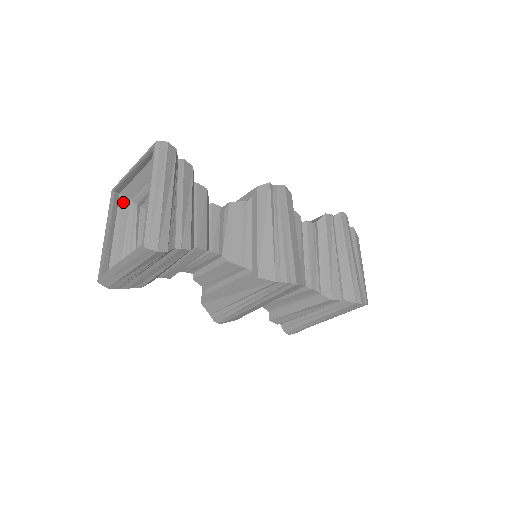
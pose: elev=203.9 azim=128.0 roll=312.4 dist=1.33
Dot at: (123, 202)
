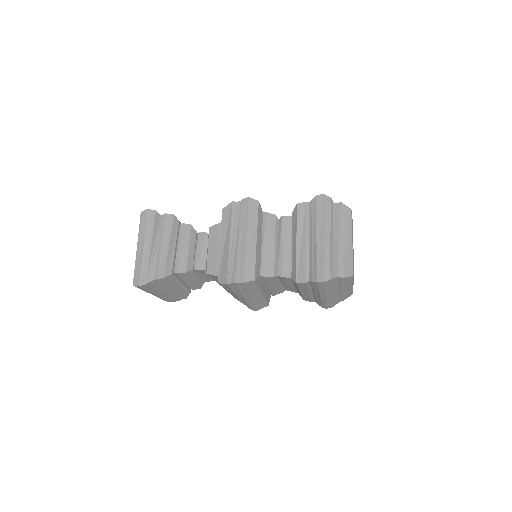
Dot at: occluded
